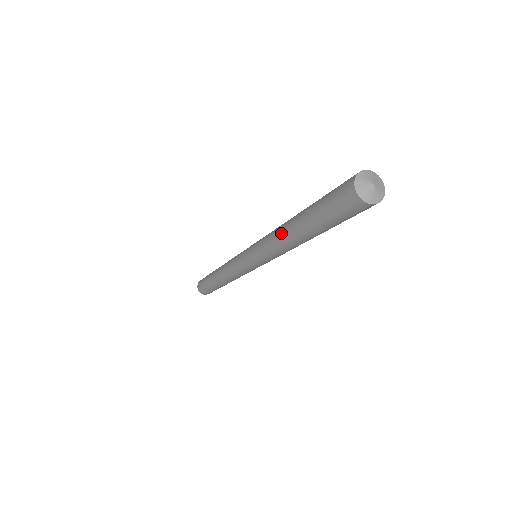
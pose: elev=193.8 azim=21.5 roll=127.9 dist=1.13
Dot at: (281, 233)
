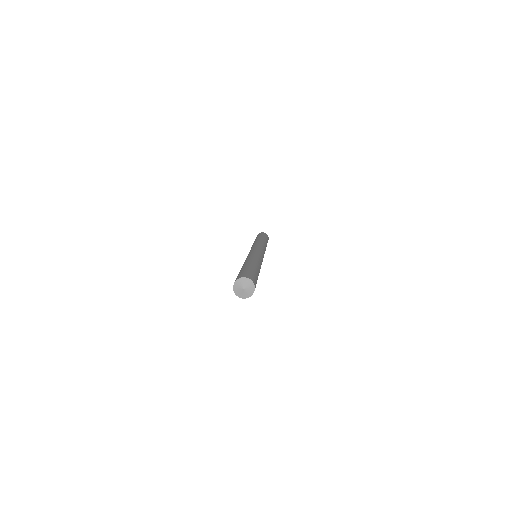
Dot at: occluded
